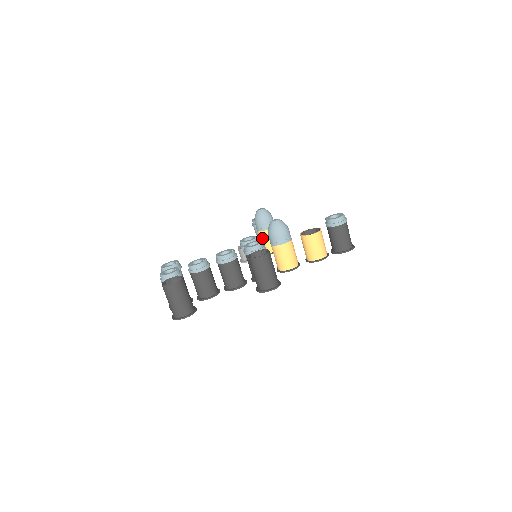
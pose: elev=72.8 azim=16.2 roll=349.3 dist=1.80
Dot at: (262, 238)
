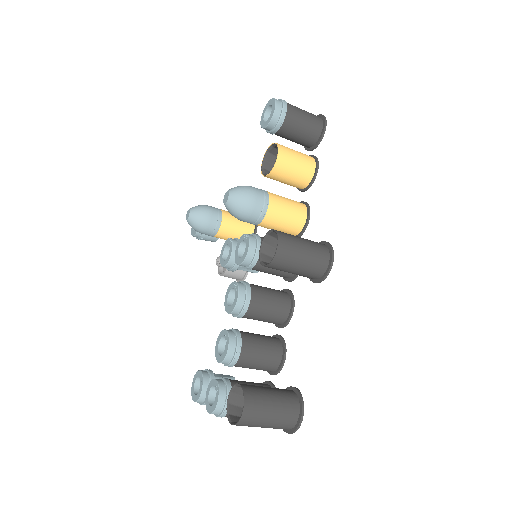
Dot at: (227, 236)
